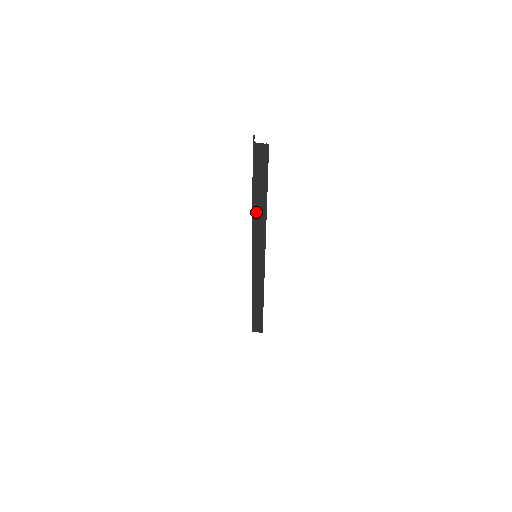
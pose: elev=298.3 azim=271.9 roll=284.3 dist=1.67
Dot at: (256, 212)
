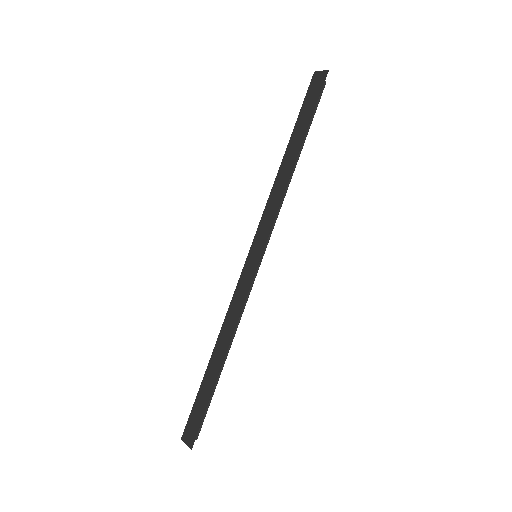
Dot at: (283, 168)
